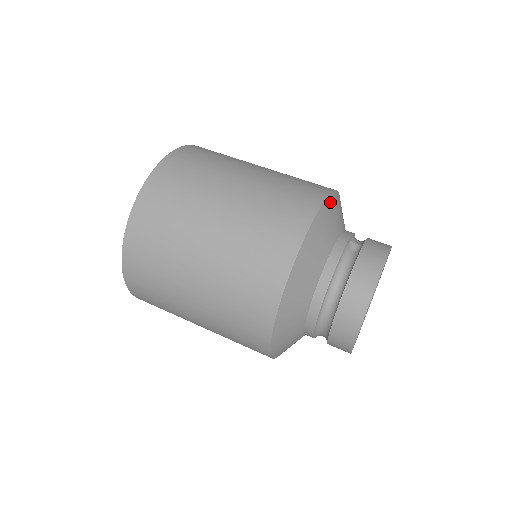
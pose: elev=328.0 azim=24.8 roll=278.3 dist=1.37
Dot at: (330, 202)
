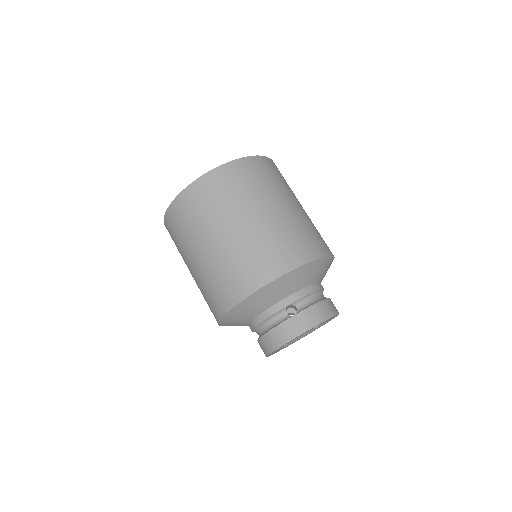
Dot at: (280, 280)
